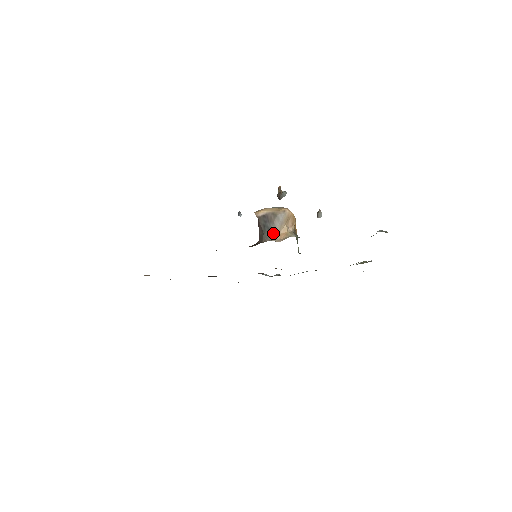
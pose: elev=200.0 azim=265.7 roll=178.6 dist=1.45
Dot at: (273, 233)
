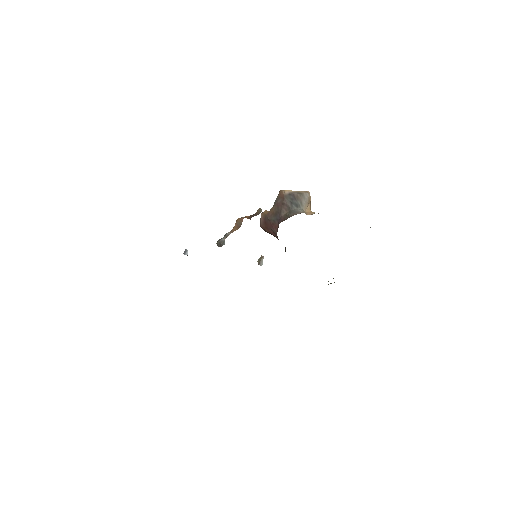
Dot at: (301, 209)
